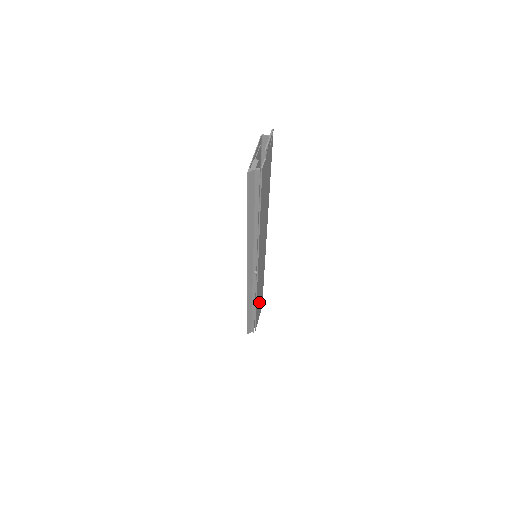
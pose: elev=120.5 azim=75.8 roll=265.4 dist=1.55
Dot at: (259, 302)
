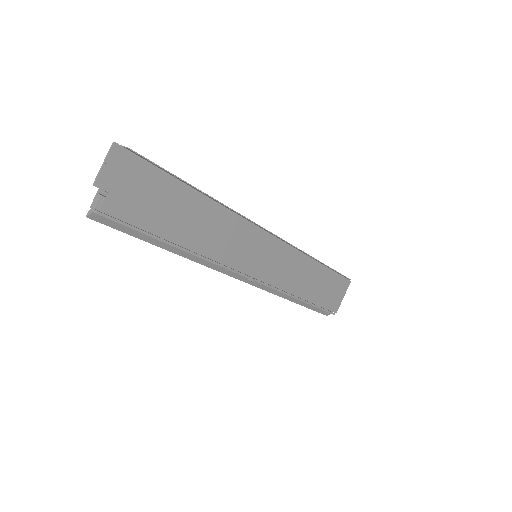
Dot at: (321, 287)
